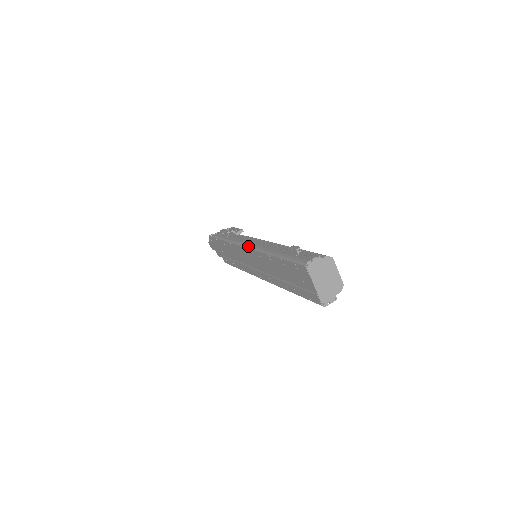
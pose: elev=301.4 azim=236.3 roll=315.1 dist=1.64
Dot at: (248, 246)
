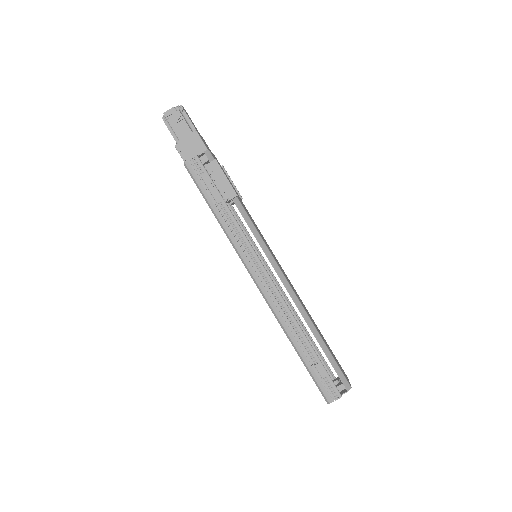
Dot at: (256, 284)
